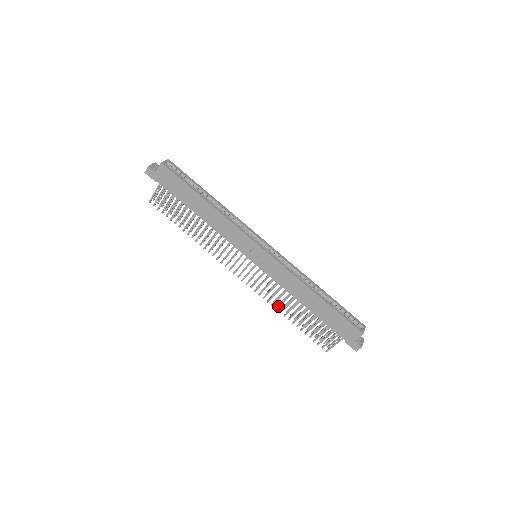
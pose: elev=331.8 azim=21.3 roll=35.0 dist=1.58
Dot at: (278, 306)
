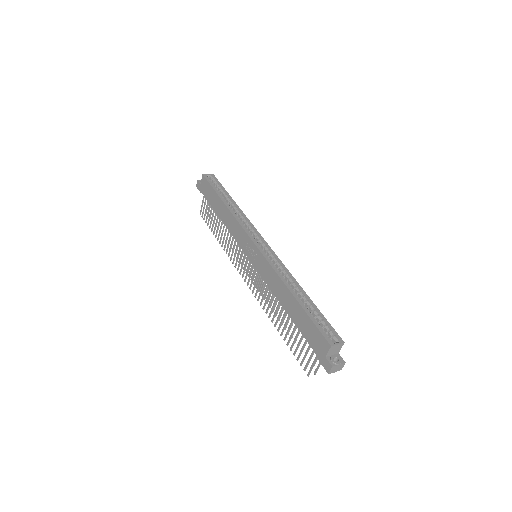
Dot at: (270, 313)
